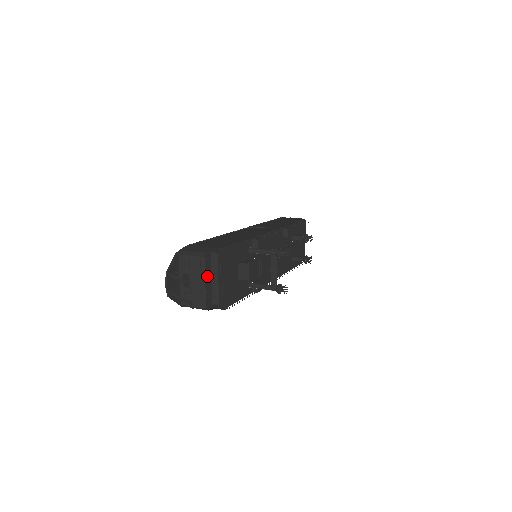
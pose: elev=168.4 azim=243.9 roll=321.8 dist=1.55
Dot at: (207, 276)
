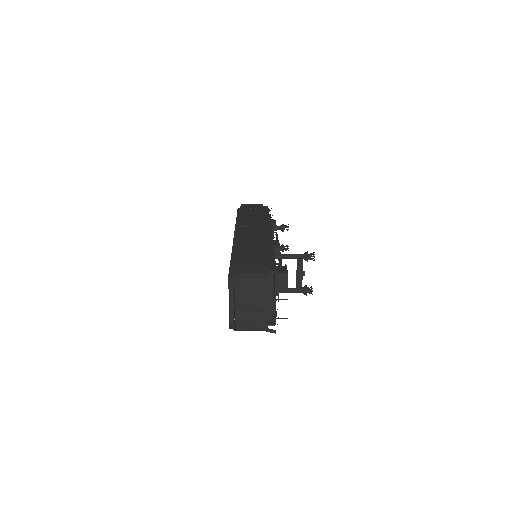
Dot at: (276, 299)
